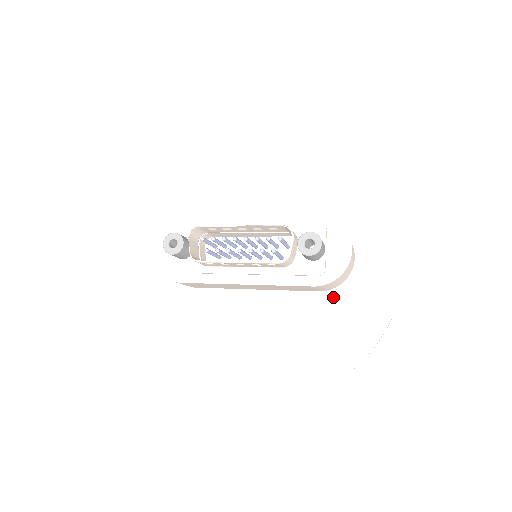
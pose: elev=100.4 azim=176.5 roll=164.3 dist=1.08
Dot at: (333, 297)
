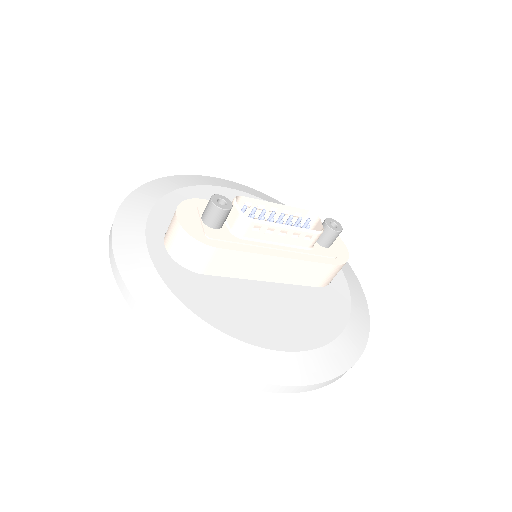
Dot at: (329, 292)
